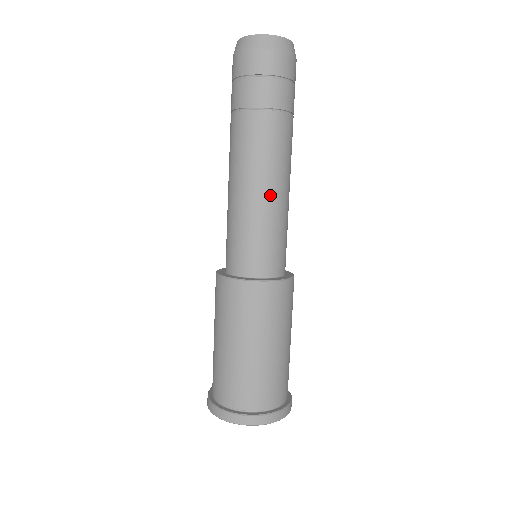
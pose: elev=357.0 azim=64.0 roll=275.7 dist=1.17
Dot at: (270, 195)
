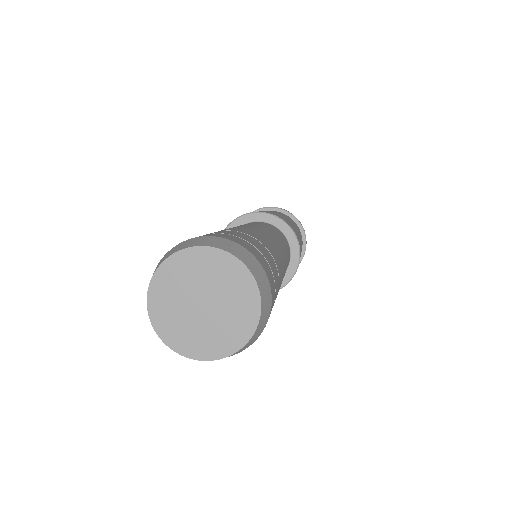
Dot at: occluded
